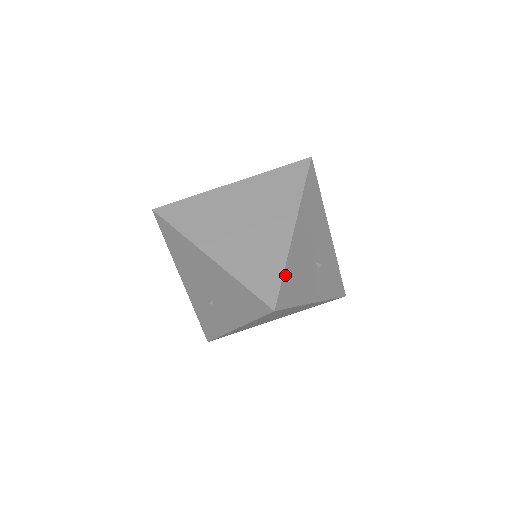
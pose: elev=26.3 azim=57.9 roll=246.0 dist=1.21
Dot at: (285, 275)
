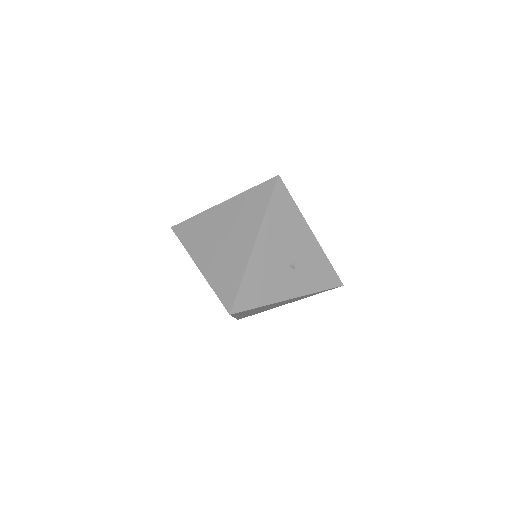
Dot at: (243, 285)
